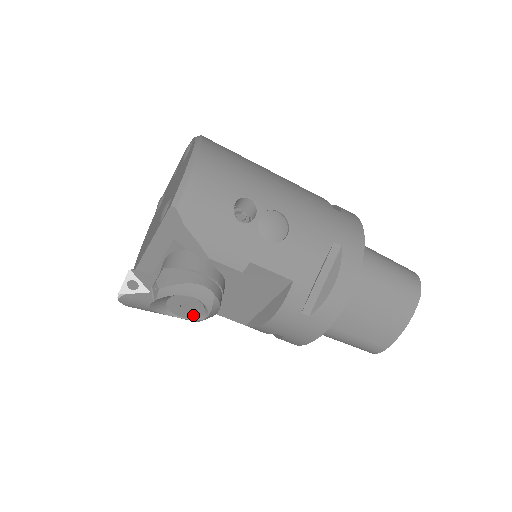
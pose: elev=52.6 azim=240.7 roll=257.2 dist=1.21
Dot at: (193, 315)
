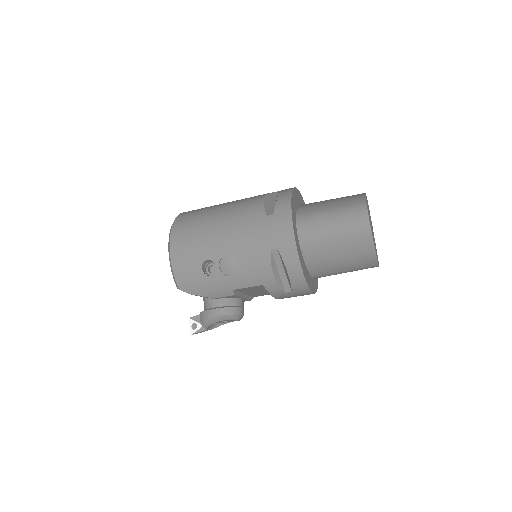
Dot at: occluded
